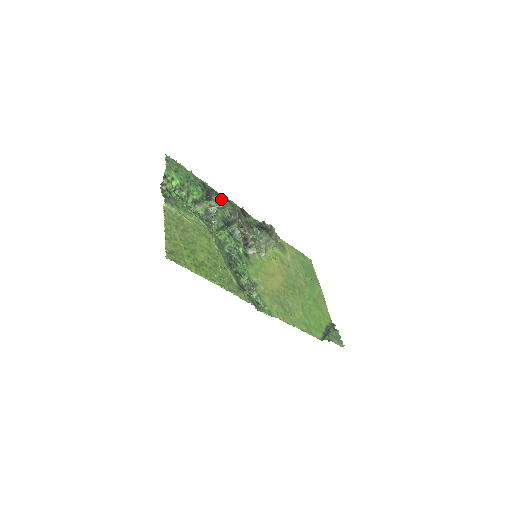
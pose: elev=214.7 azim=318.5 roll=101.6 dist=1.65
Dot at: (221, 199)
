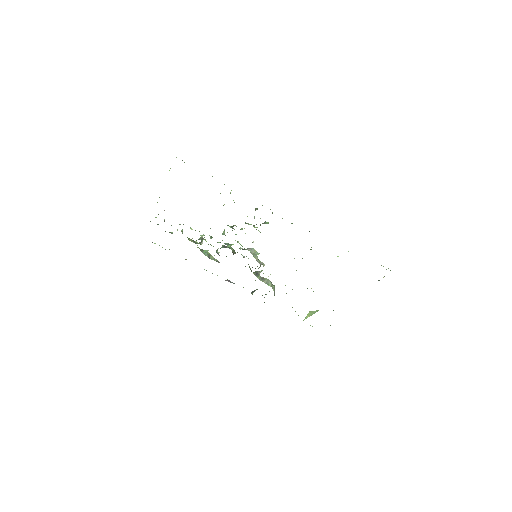
Dot at: occluded
